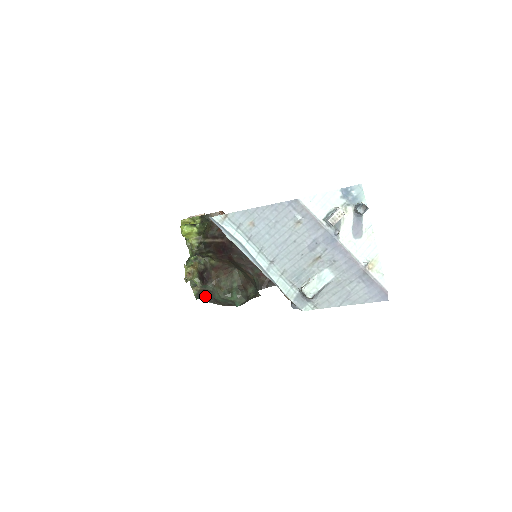
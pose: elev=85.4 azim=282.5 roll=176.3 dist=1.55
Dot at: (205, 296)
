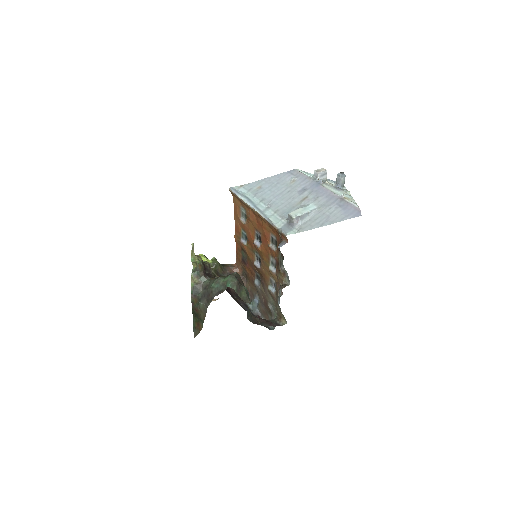
Dot at: (199, 294)
